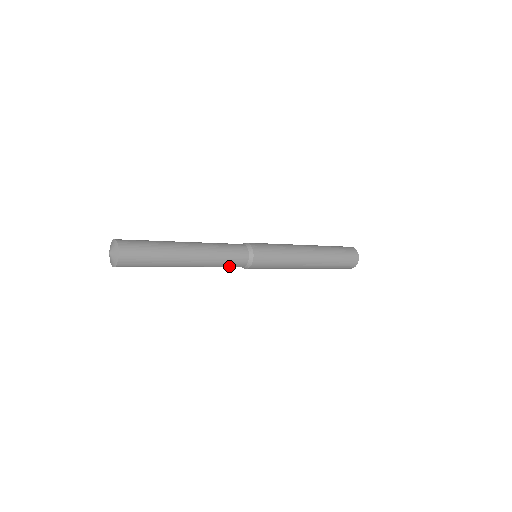
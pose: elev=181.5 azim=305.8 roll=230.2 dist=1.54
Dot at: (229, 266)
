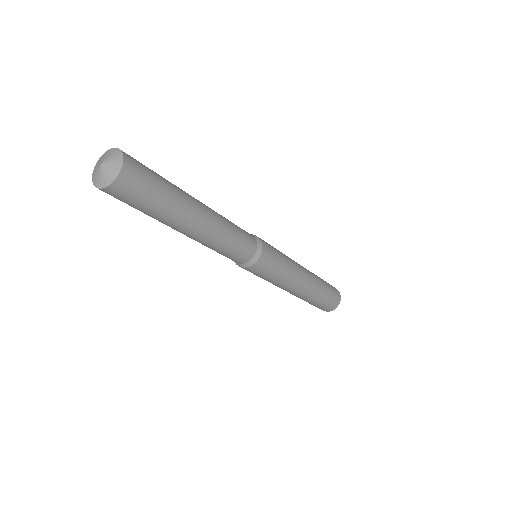
Dot at: (232, 254)
